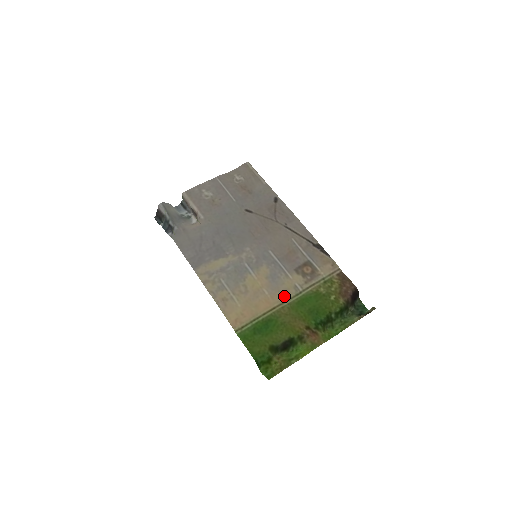
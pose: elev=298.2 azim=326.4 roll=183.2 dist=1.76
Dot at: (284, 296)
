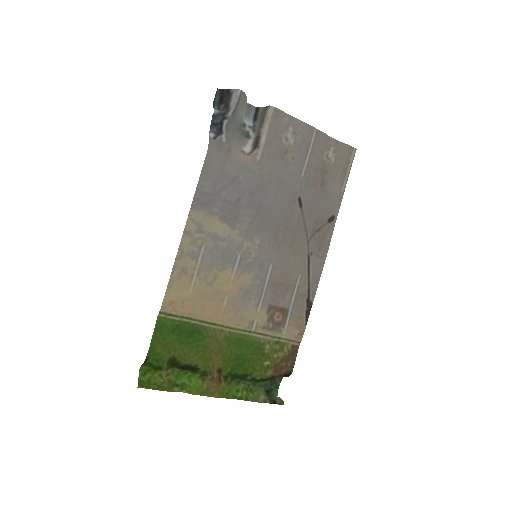
Dot at: (234, 322)
